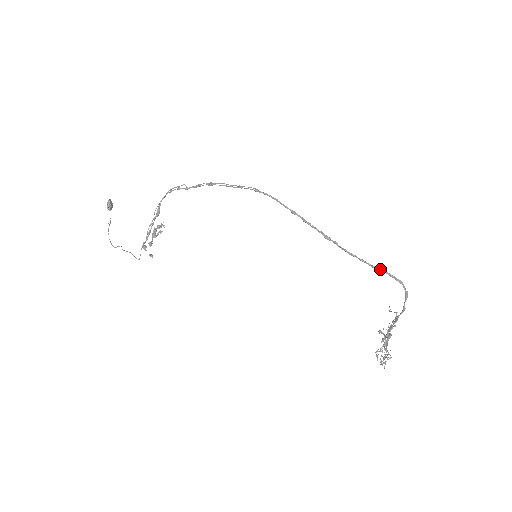
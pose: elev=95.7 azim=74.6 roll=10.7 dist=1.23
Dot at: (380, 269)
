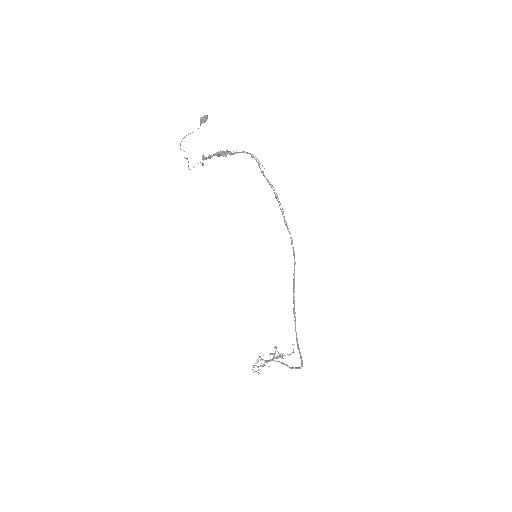
Dot at: occluded
